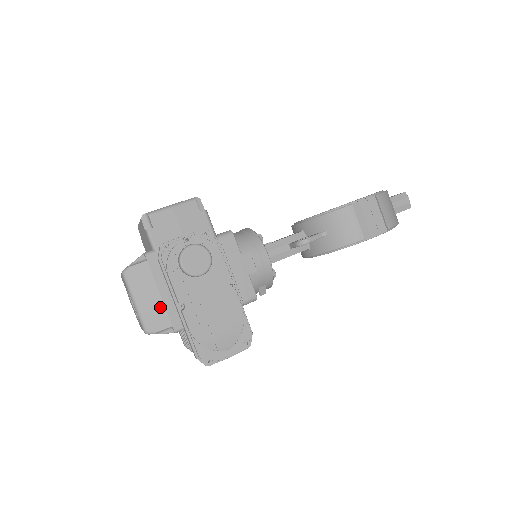
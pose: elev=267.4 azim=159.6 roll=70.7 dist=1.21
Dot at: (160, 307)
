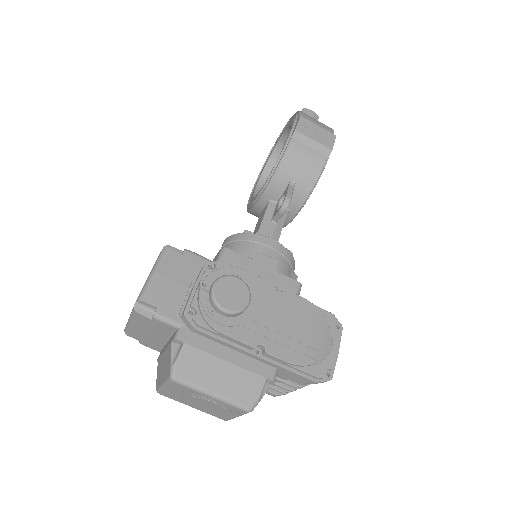
Dot at: (239, 373)
